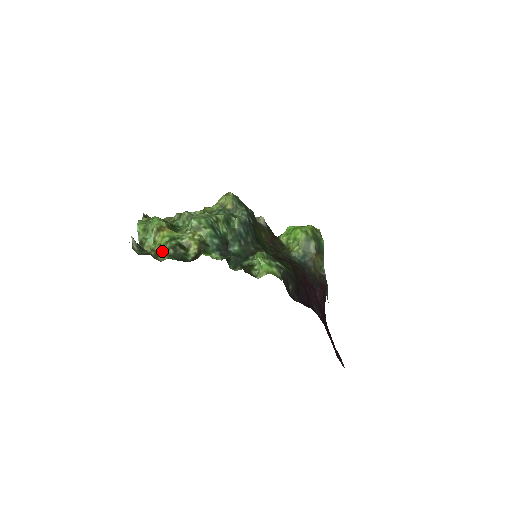
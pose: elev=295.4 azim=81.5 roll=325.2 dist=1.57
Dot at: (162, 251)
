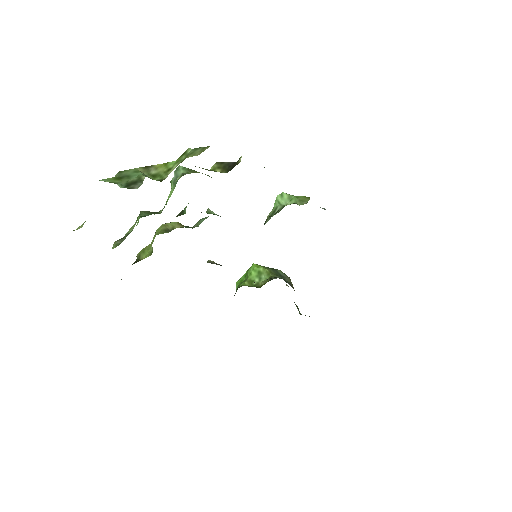
Dot at: (188, 155)
